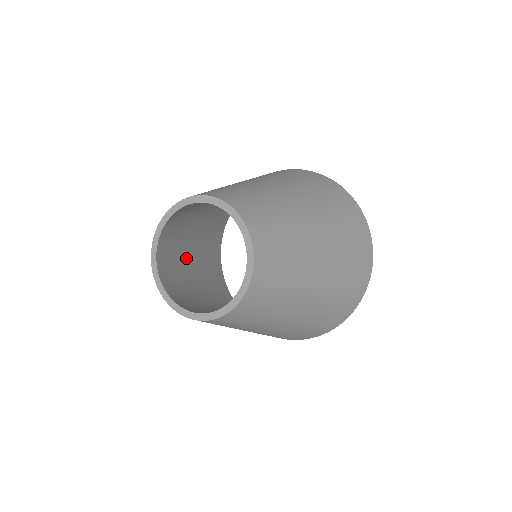
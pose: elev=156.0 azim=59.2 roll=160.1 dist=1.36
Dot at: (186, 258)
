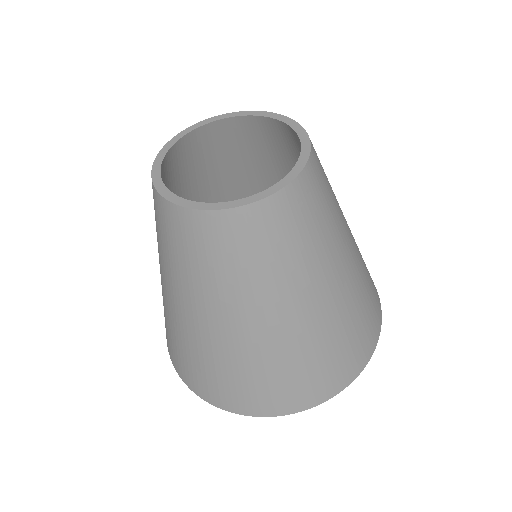
Dot at: occluded
